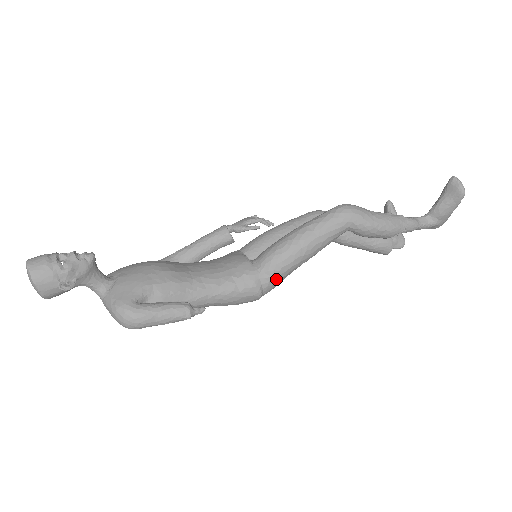
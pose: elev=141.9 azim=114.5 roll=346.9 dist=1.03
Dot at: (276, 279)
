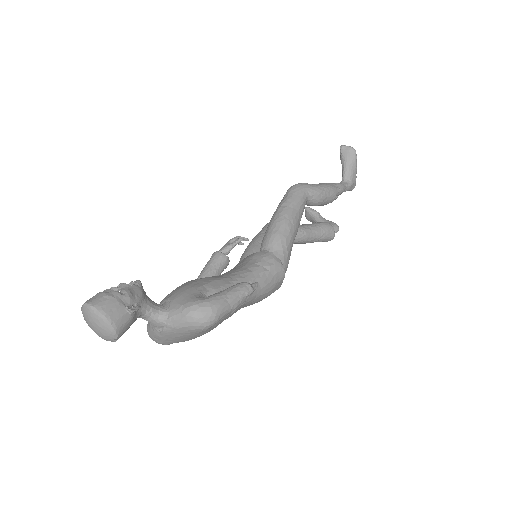
Dot at: (287, 252)
